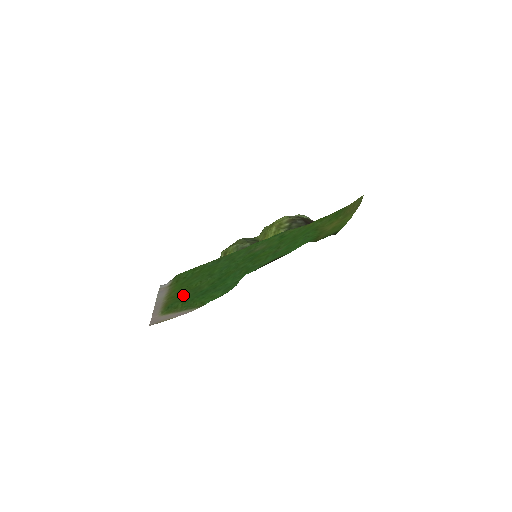
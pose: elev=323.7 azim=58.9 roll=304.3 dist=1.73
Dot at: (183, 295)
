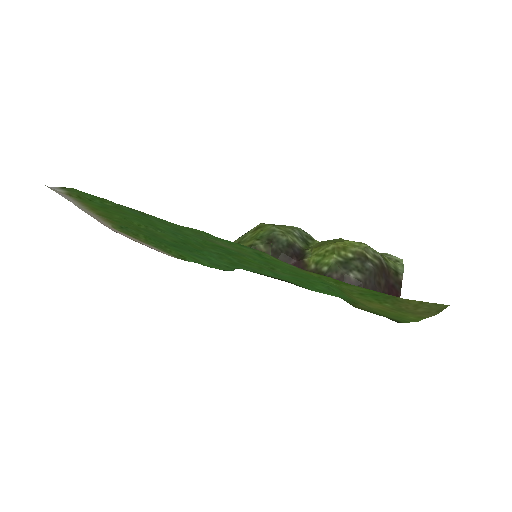
Dot at: (131, 226)
